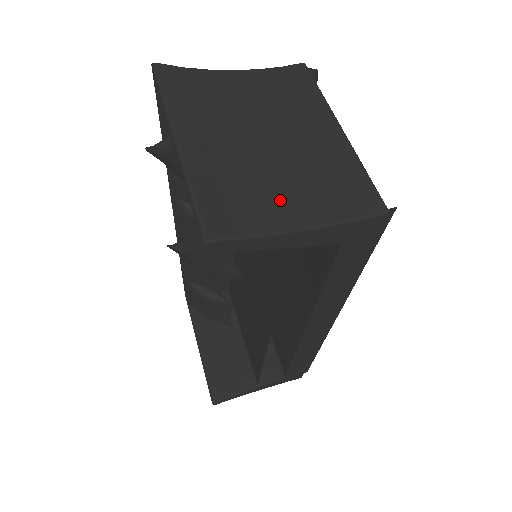
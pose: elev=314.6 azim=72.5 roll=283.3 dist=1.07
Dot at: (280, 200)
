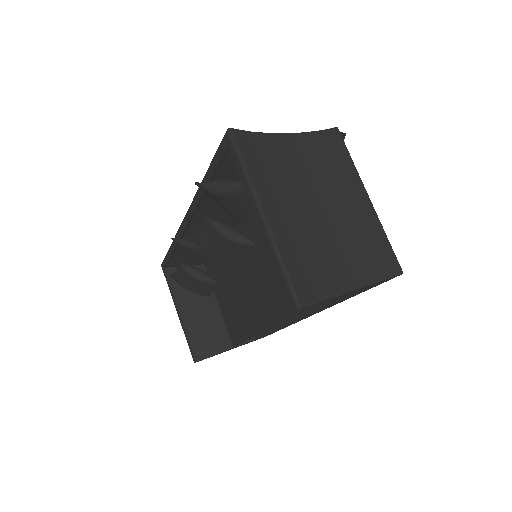
Dot at: (337, 266)
